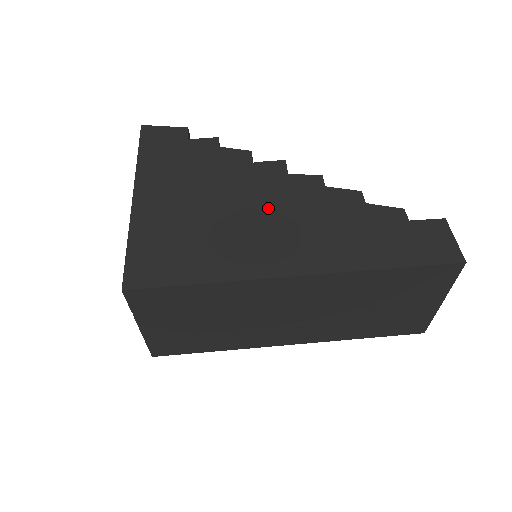
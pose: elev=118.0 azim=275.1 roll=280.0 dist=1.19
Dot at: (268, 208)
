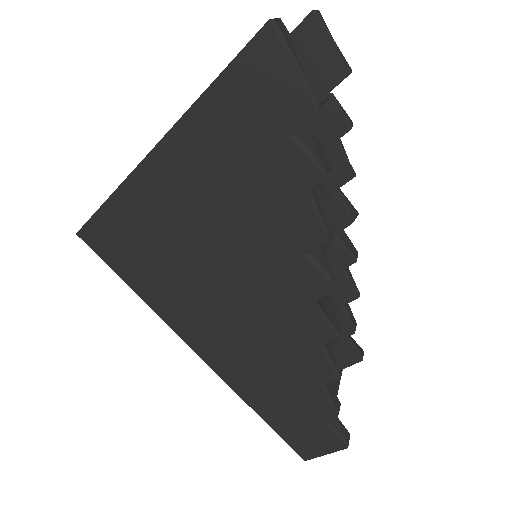
Dot at: (248, 304)
